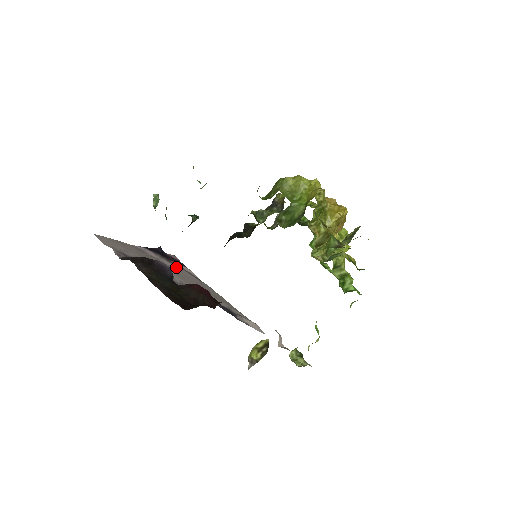
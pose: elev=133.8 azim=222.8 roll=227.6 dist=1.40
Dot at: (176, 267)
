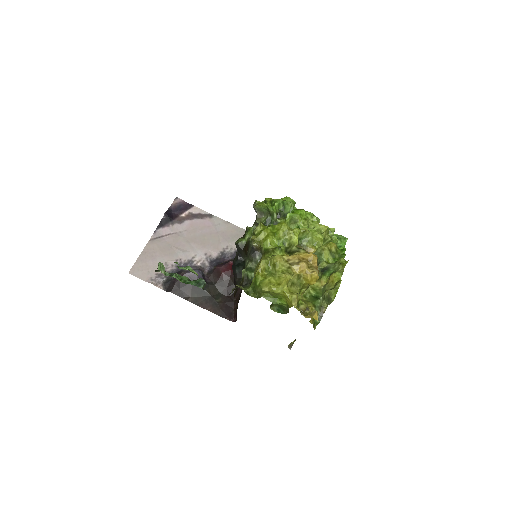
Dot at: (189, 225)
